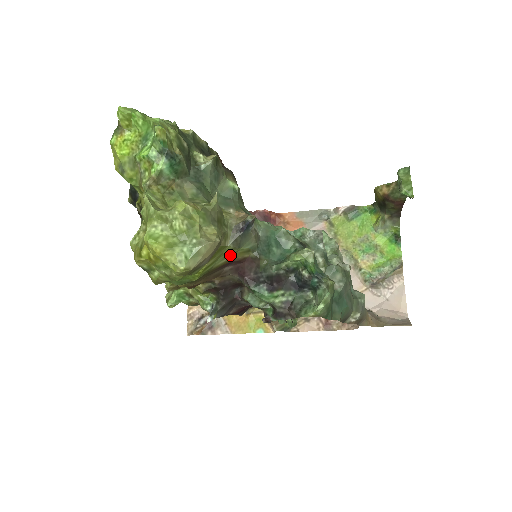
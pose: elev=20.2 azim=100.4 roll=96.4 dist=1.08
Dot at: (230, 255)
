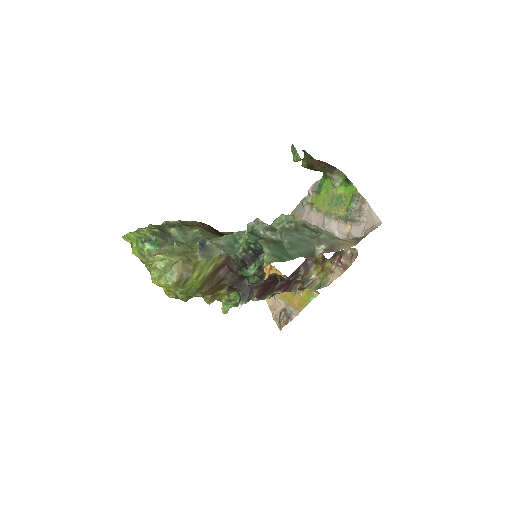
Dot at: (211, 264)
